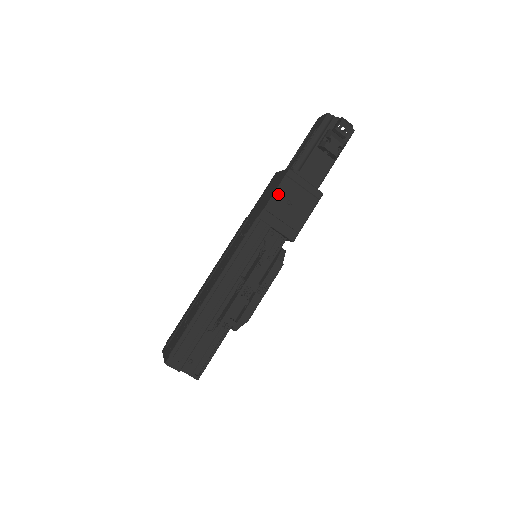
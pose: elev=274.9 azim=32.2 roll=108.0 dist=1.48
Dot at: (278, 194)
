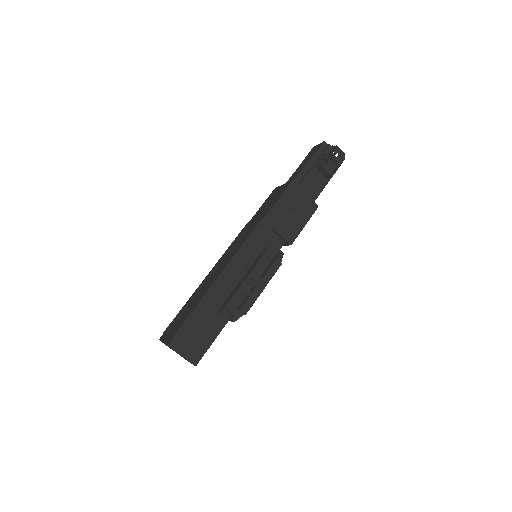
Dot at: (281, 201)
